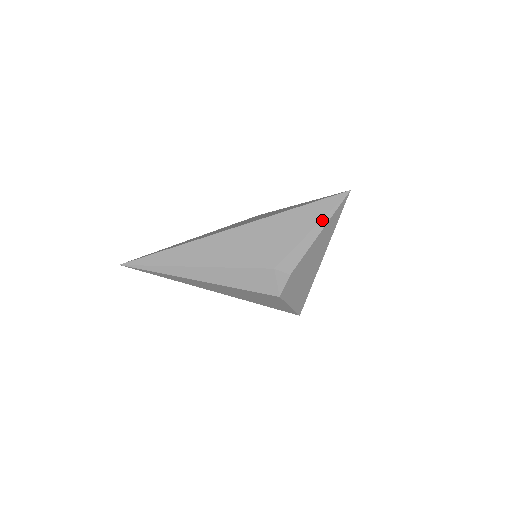
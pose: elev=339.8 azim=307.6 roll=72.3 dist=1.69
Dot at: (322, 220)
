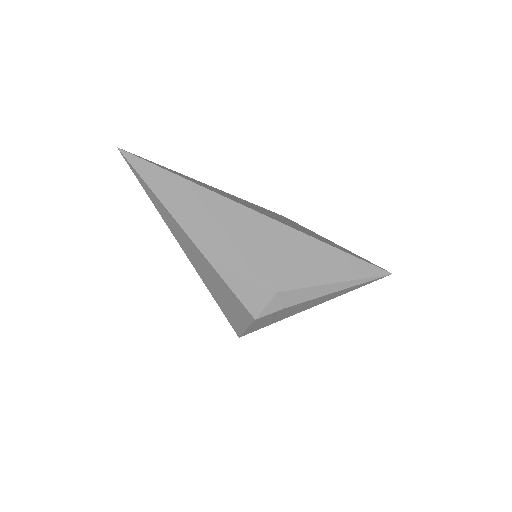
Dot at: (351, 281)
